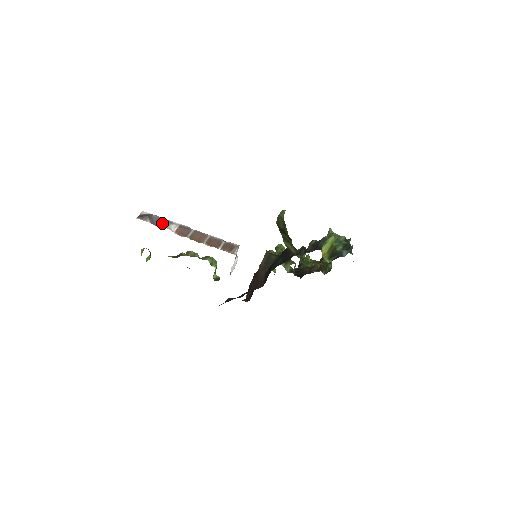
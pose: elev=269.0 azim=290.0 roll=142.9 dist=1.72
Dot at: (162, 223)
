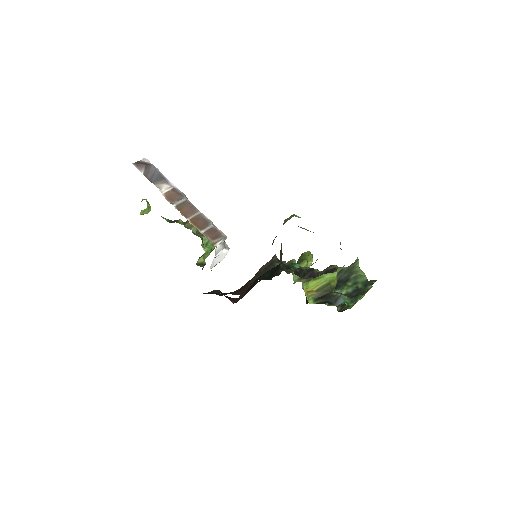
Dot at: (156, 178)
